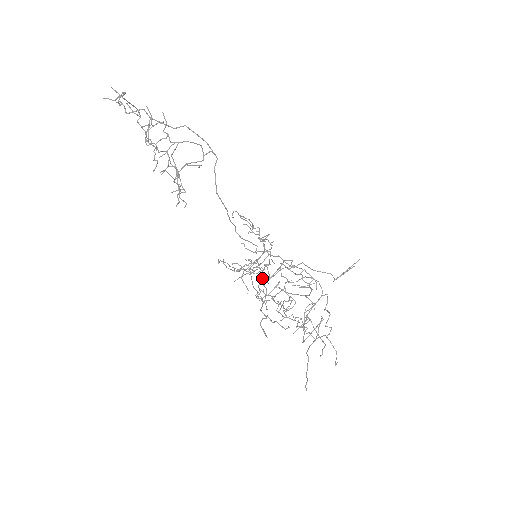
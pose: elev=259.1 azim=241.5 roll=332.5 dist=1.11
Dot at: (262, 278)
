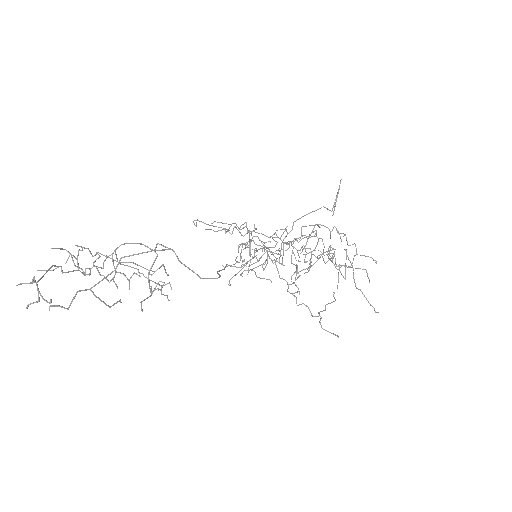
Dot at: occluded
